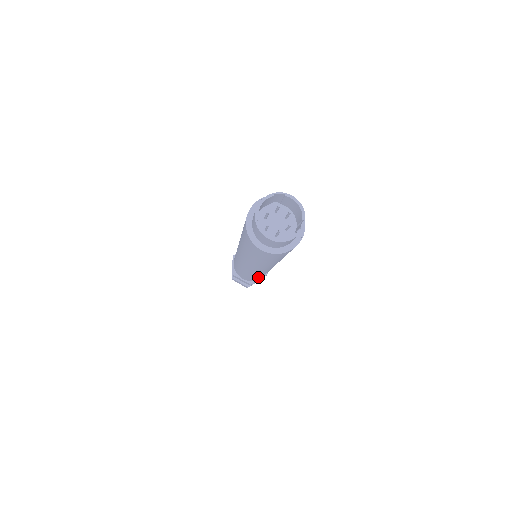
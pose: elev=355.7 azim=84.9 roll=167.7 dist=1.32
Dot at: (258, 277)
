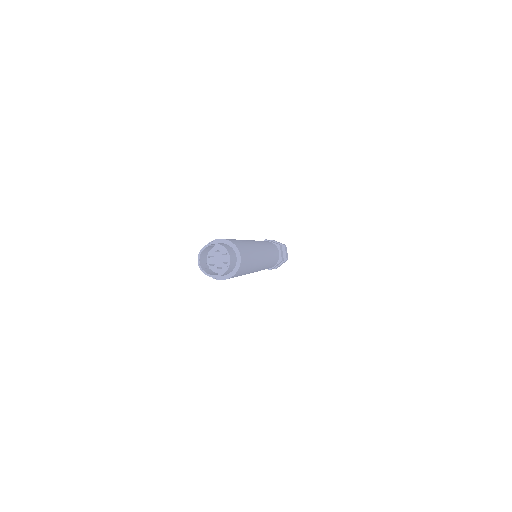
Dot at: occluded
